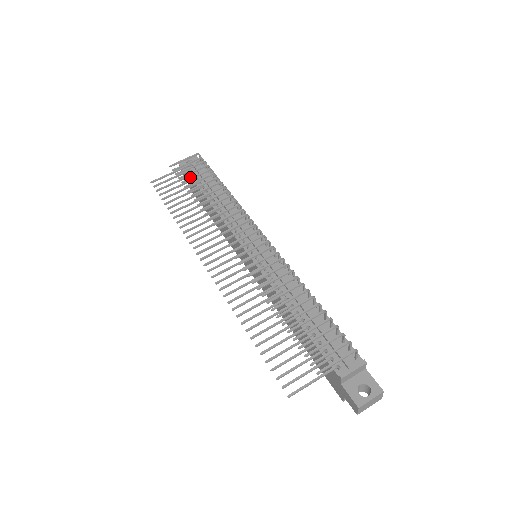
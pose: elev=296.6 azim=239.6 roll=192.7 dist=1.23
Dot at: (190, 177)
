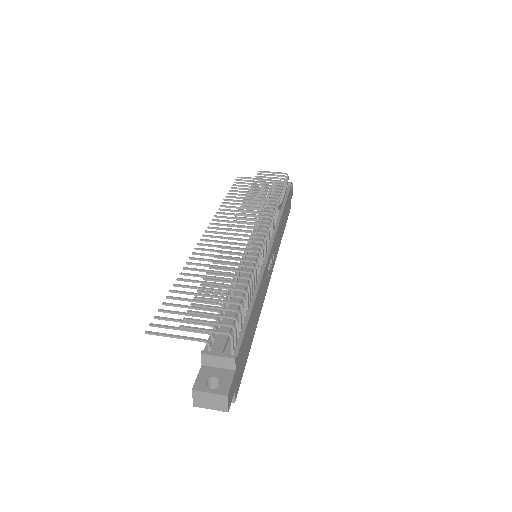
Dot at: occluded
